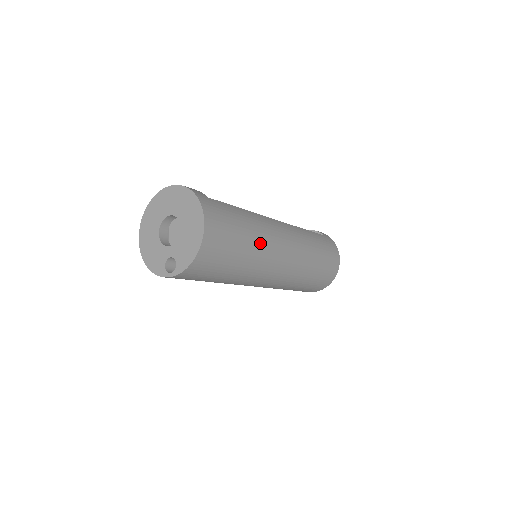
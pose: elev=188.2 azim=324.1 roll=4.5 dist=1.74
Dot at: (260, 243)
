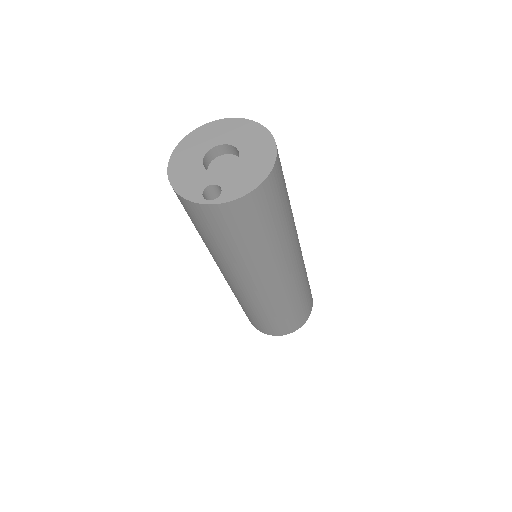
Dot at: (290, 229)
